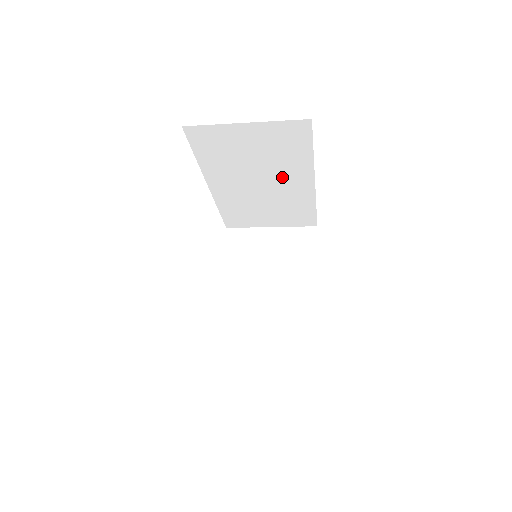
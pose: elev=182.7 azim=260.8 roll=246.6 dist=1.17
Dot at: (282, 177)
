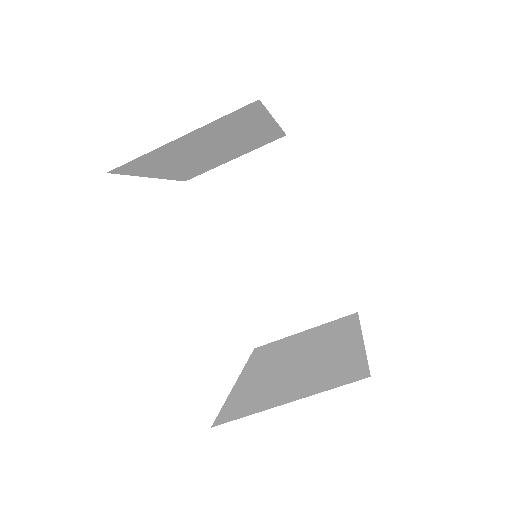
Dot at: (287, 226)
